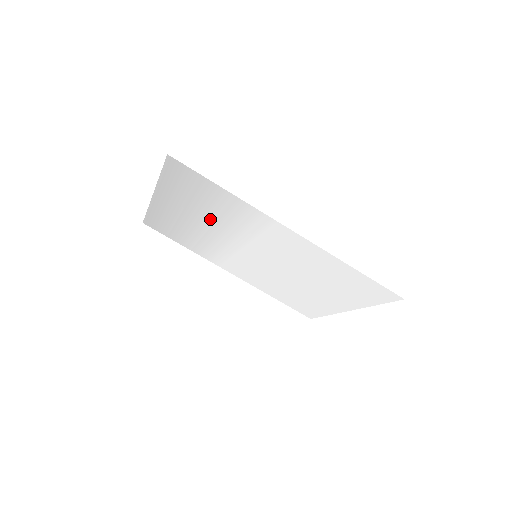
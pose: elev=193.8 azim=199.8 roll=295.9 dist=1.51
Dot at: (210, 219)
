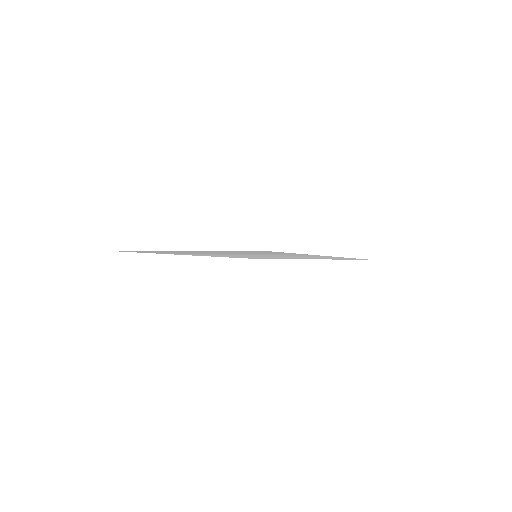
Dot at: occluded
